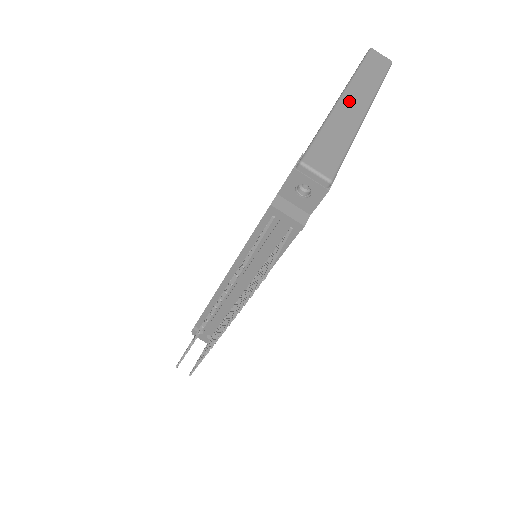
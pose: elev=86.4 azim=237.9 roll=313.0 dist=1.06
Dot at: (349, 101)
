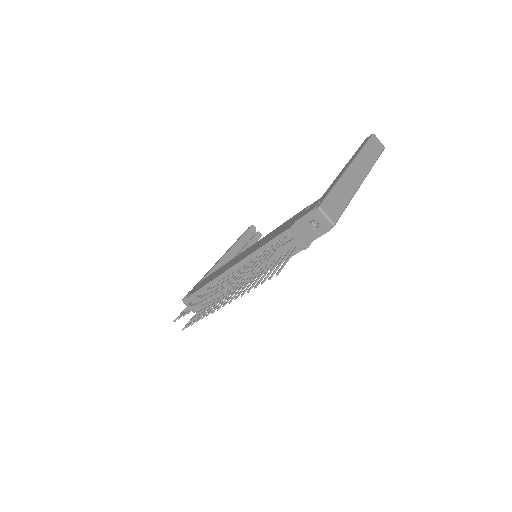
Dot at: (353, 171)
